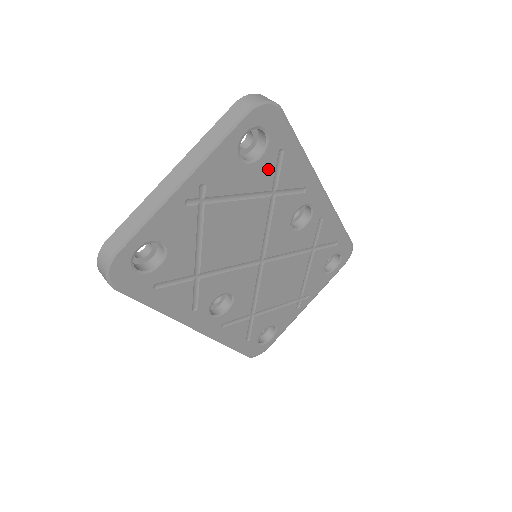
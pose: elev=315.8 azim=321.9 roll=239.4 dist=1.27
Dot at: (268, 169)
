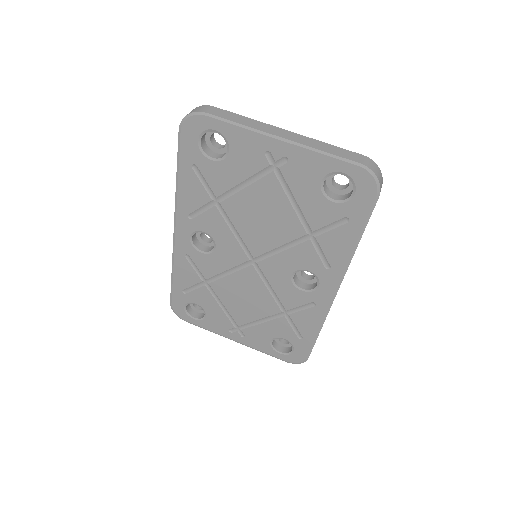
Dot at: (327, 216)
